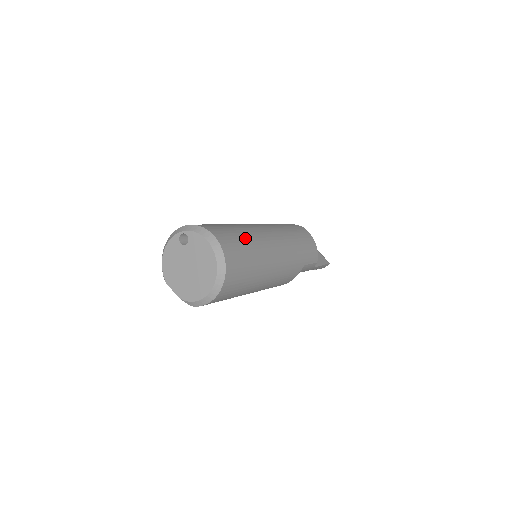
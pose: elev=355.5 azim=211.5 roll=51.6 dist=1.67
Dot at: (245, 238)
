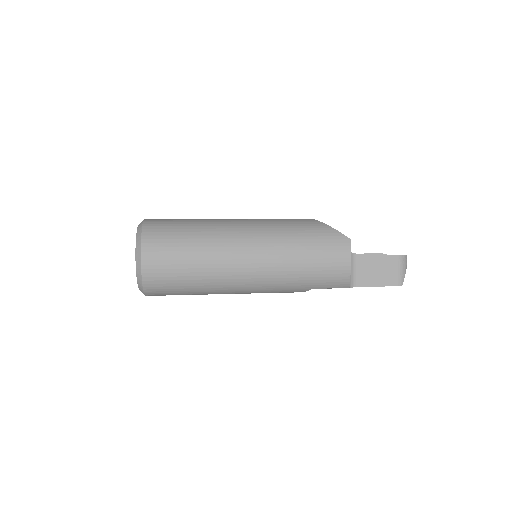
Dot at: (192, 259)
